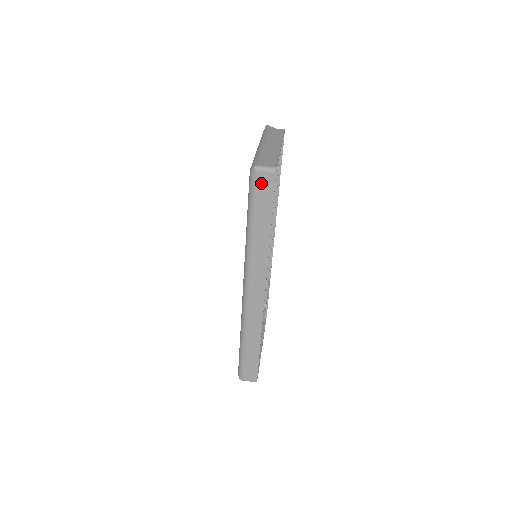
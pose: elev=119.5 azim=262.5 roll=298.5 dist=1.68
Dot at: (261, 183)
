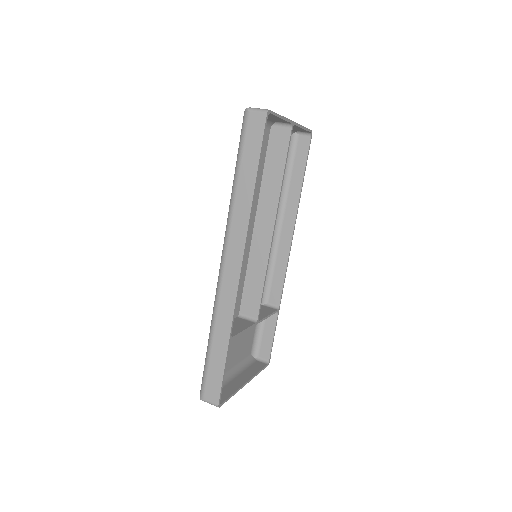
Dot at: (251, 126)
